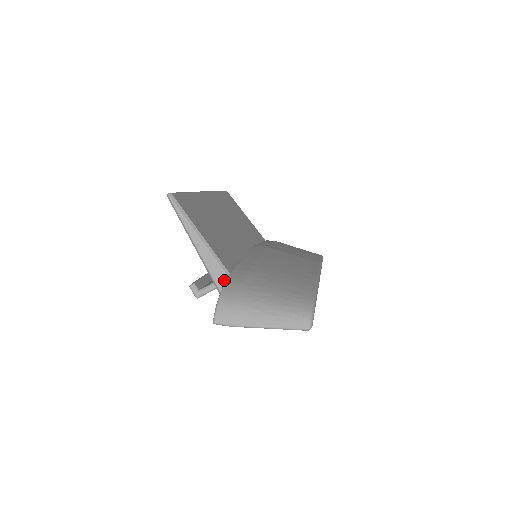
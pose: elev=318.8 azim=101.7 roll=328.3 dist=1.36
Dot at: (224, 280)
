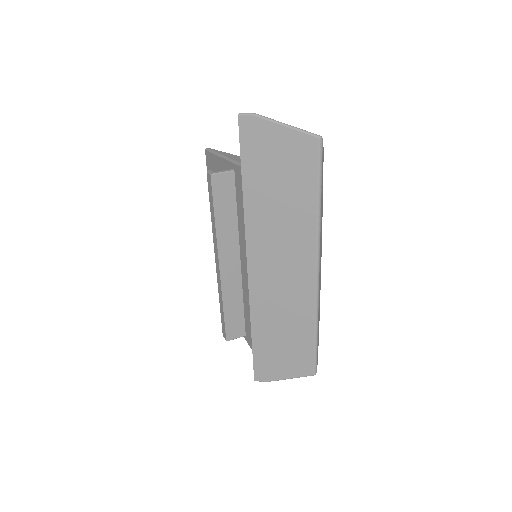
Dot at: occluded
